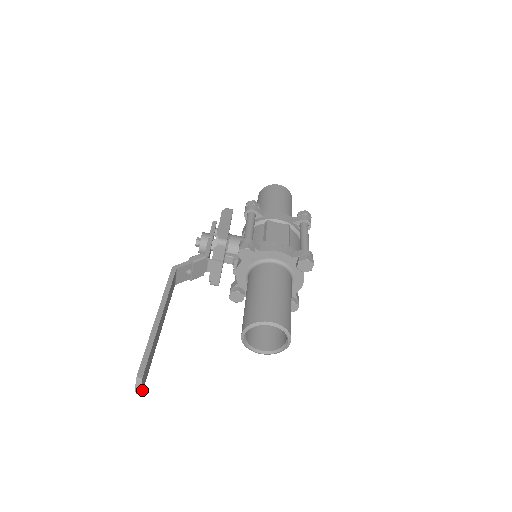
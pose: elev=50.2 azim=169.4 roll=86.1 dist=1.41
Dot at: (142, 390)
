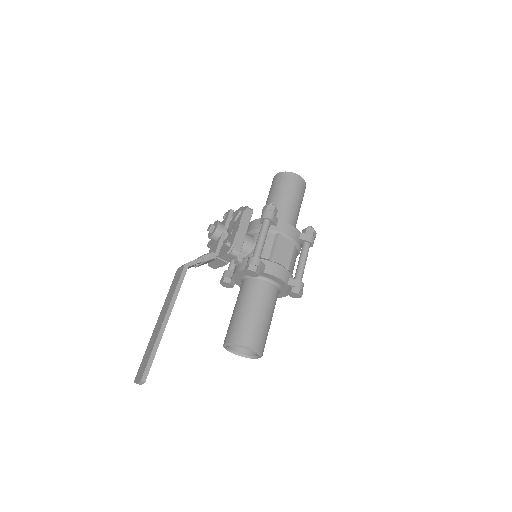
Dot at: occluded
